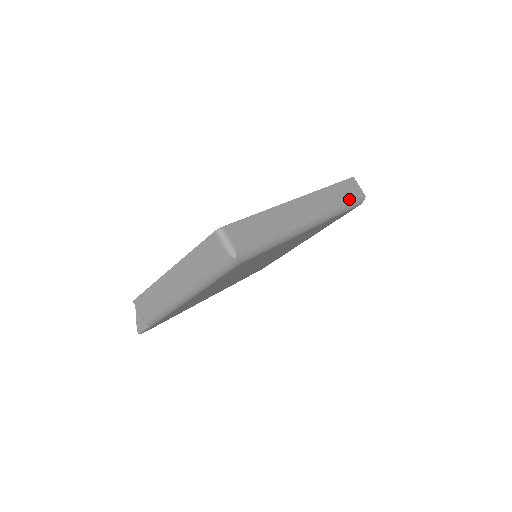
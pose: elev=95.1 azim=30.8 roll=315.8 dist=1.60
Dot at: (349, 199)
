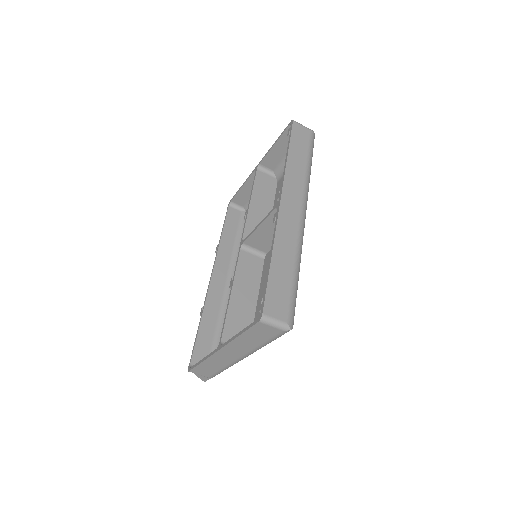
Dot at: (308, 153)
